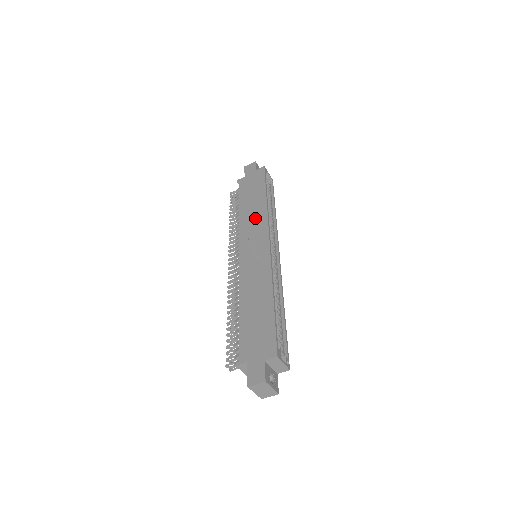
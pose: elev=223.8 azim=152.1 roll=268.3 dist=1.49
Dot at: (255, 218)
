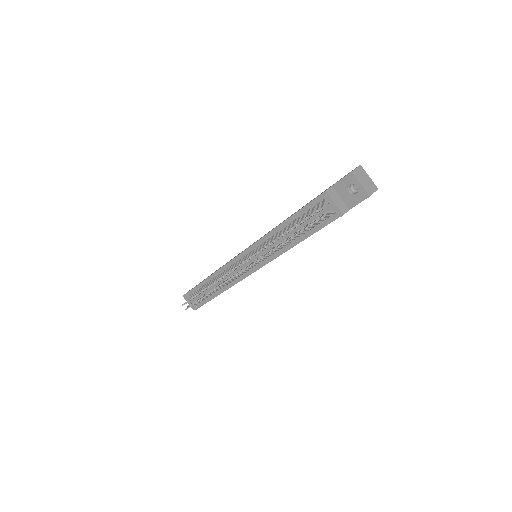
Dot at: occluded
